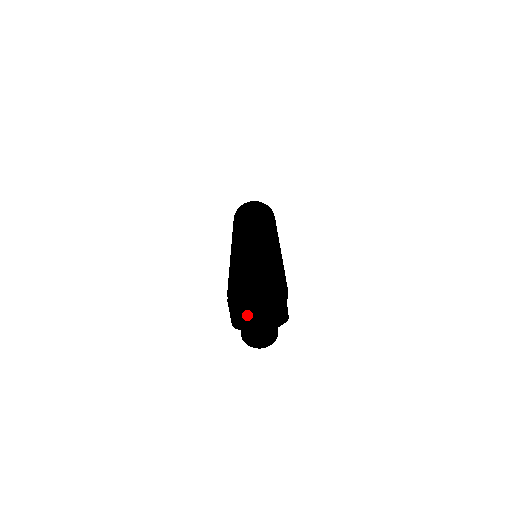
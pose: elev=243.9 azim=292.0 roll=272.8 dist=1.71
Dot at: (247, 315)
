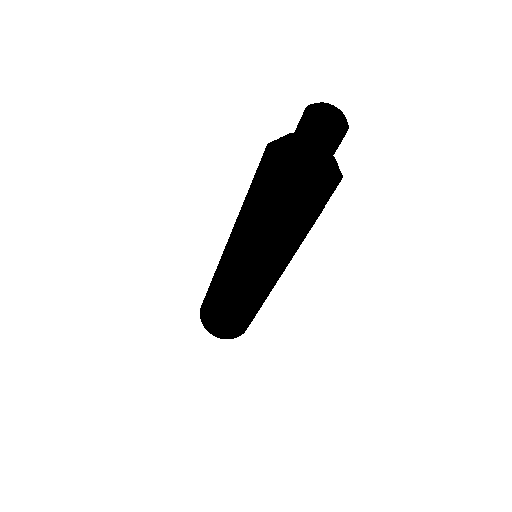
Dot at: occluded
